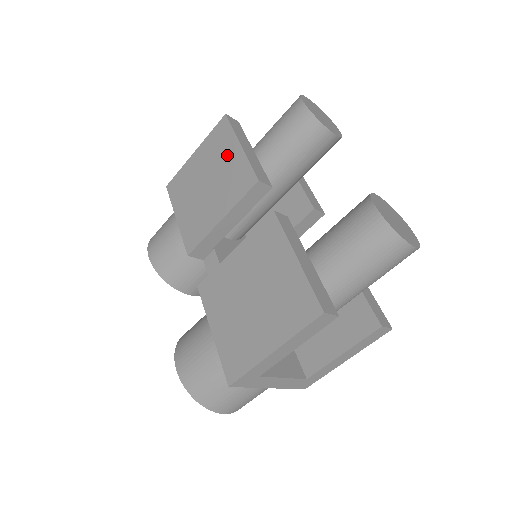
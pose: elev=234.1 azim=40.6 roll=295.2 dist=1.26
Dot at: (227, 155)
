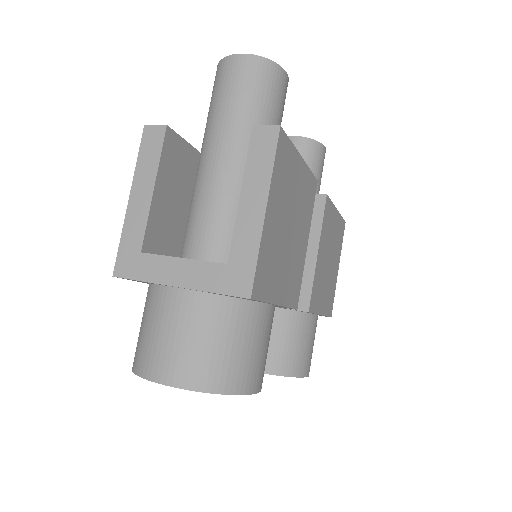
Dot at: occluded
